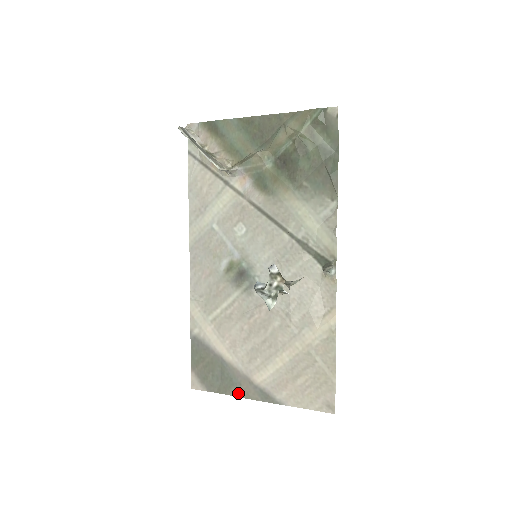
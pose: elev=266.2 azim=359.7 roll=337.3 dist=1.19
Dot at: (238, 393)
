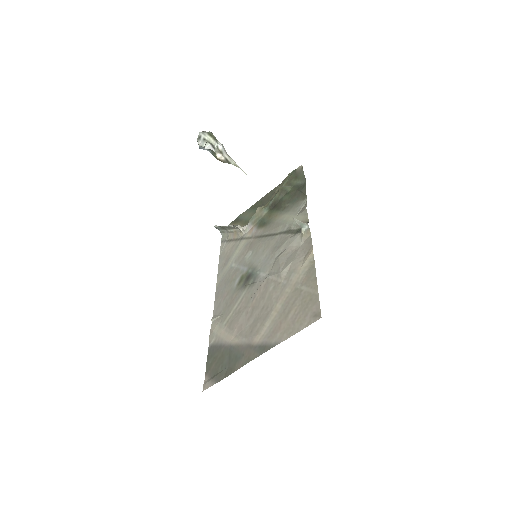
Dot at: (241, 364)
